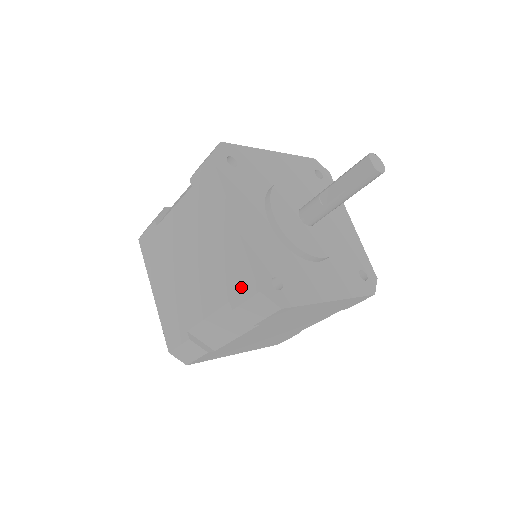
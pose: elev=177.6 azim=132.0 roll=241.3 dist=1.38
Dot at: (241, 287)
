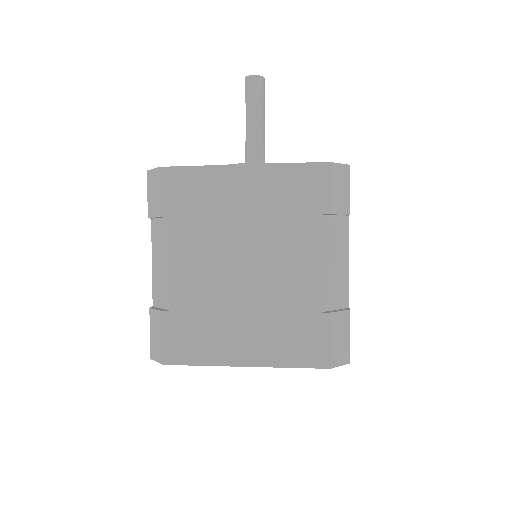
Dot at: occluded
